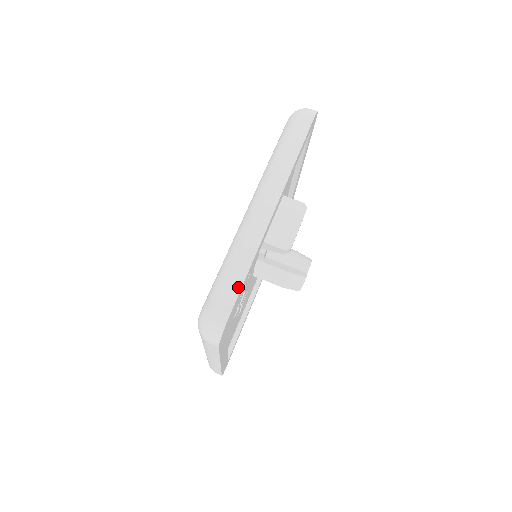
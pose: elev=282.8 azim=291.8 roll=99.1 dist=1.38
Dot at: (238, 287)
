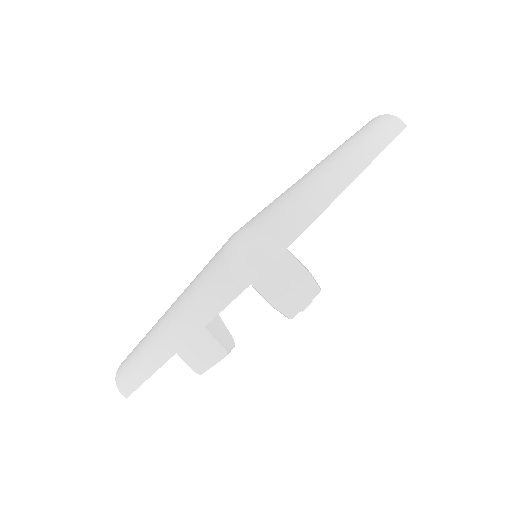
Dot at: (134, 387)
